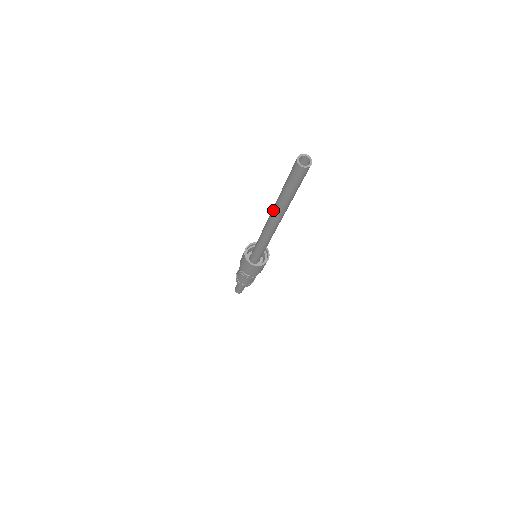
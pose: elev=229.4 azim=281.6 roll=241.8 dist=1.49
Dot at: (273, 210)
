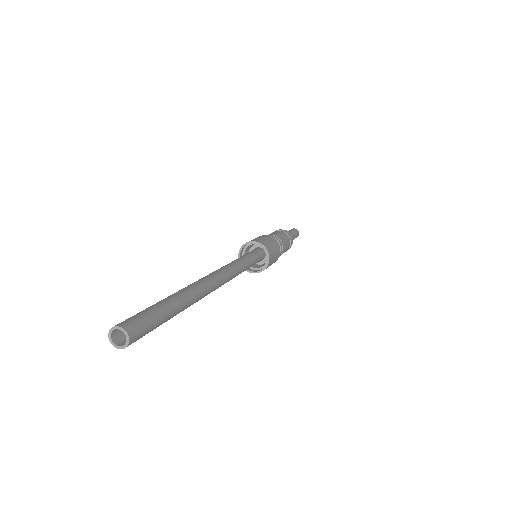
Dot at: occluded
